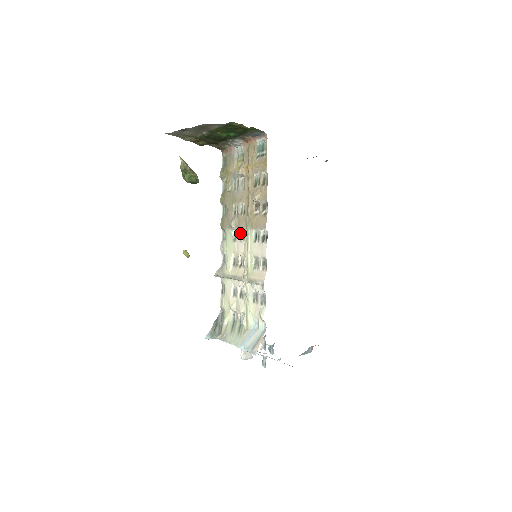
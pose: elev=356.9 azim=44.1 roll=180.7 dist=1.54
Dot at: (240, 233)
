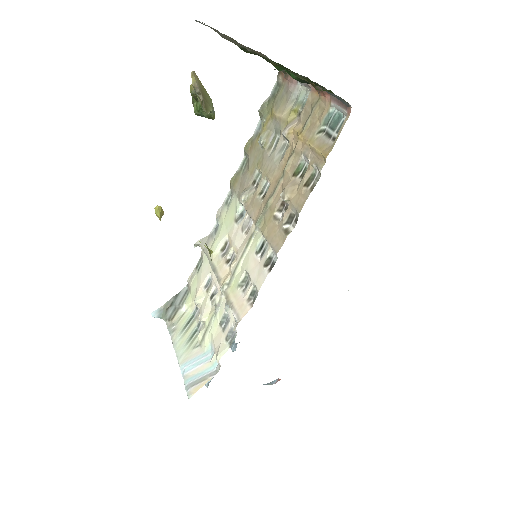
Dot at: (246, 219)
